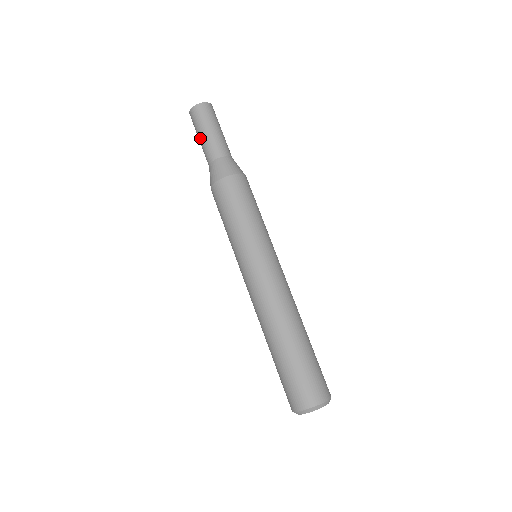
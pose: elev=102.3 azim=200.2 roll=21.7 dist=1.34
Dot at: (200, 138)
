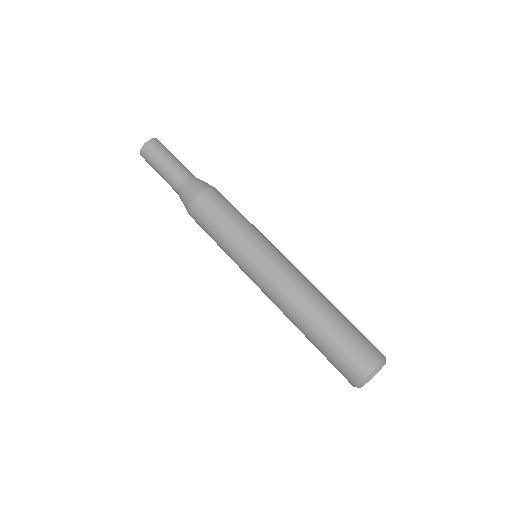
Dot at: (162, 167)
